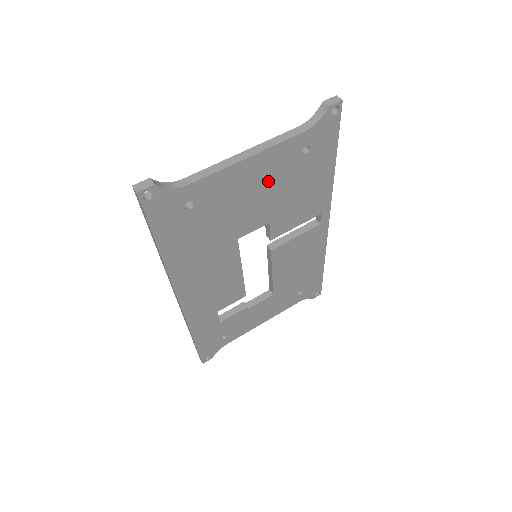
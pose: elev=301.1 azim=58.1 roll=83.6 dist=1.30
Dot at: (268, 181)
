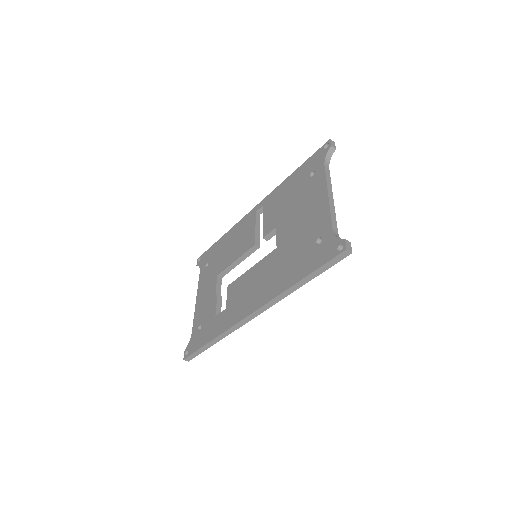
Dot at: occluded
